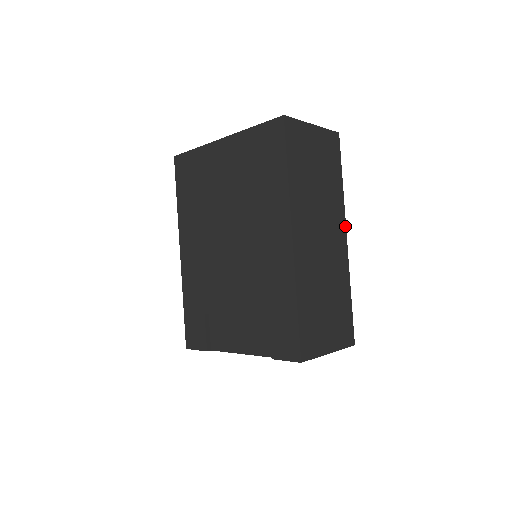
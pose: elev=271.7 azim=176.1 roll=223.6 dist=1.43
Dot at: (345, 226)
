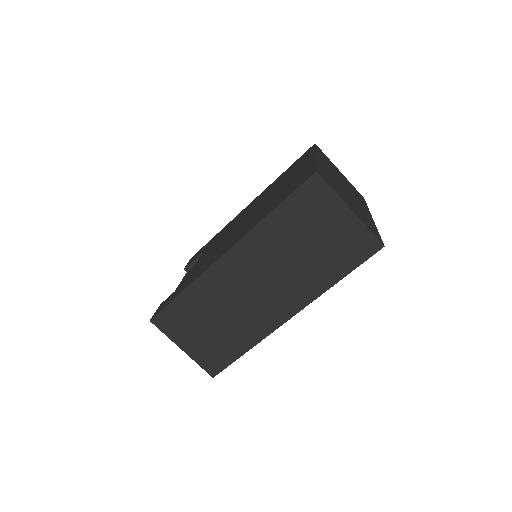
Dot at: (300, 309)
